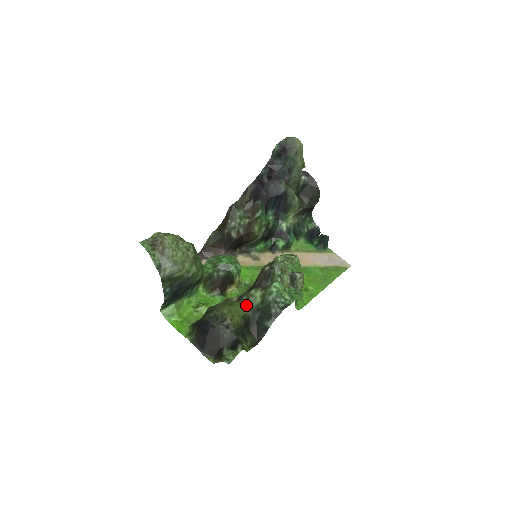
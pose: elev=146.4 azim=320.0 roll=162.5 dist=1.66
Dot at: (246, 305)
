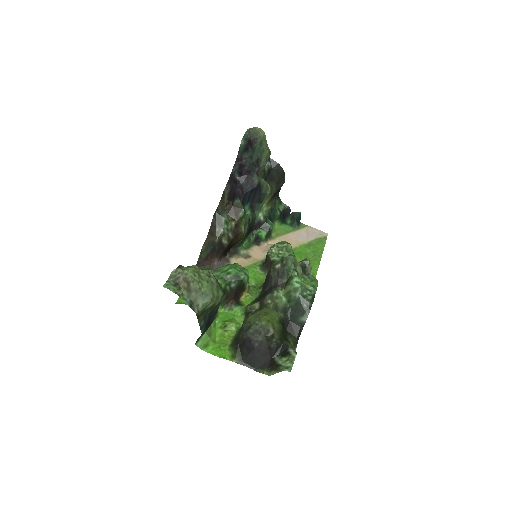
Dot at: (275, 309)
